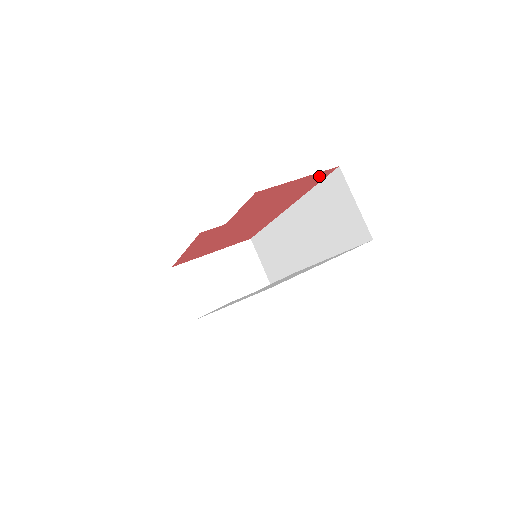
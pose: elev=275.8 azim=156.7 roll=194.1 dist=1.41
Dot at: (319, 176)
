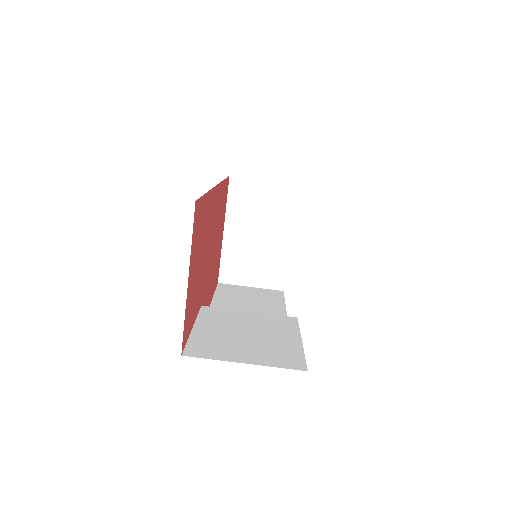
Dot at: (196, 223)
